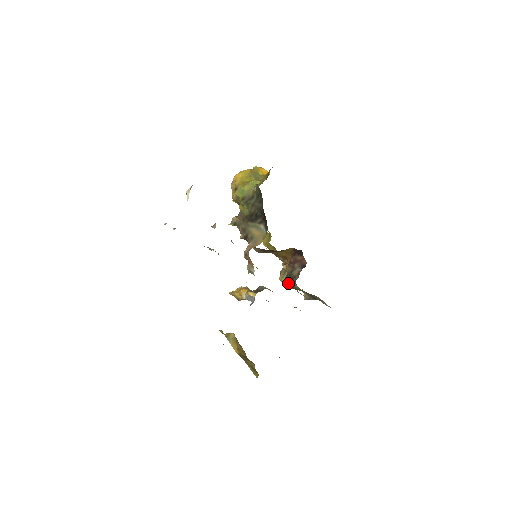
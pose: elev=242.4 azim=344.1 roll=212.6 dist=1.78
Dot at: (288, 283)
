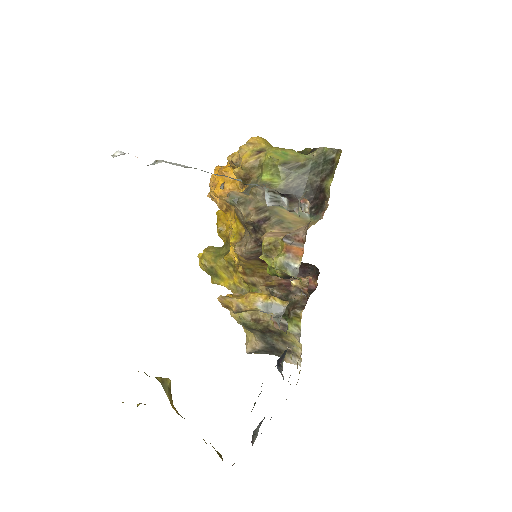
Dot at: (253, 317)
